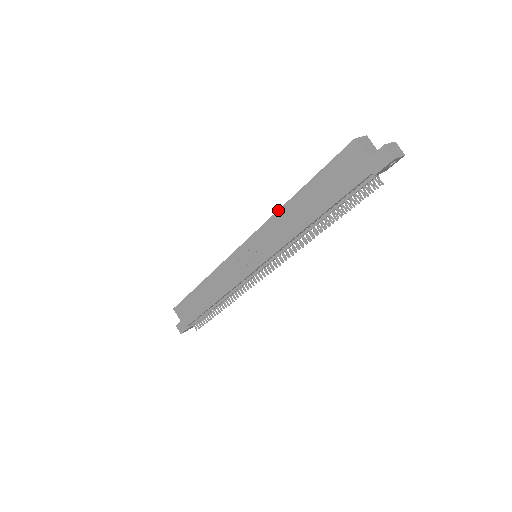
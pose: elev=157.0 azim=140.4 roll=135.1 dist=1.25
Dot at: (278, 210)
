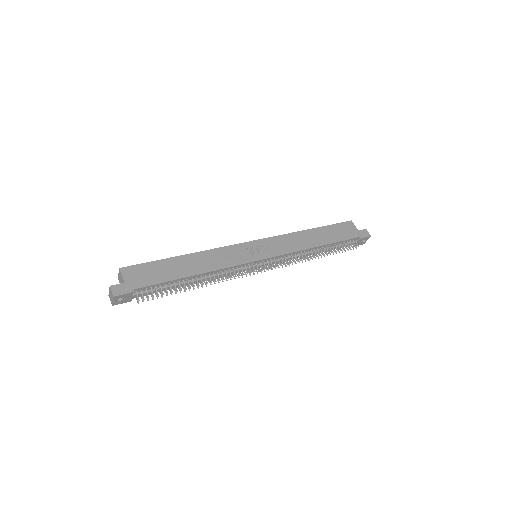
Dot at: (295, 232)
